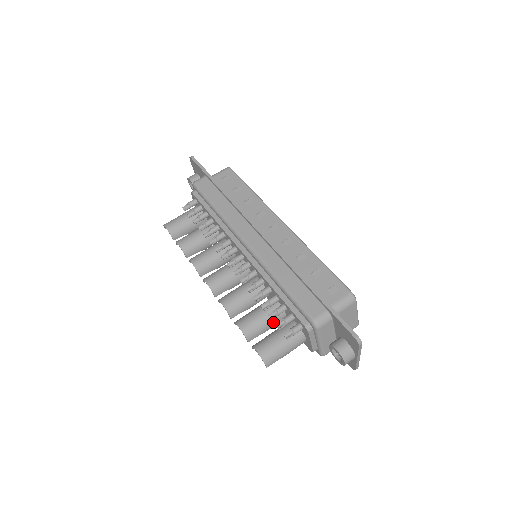
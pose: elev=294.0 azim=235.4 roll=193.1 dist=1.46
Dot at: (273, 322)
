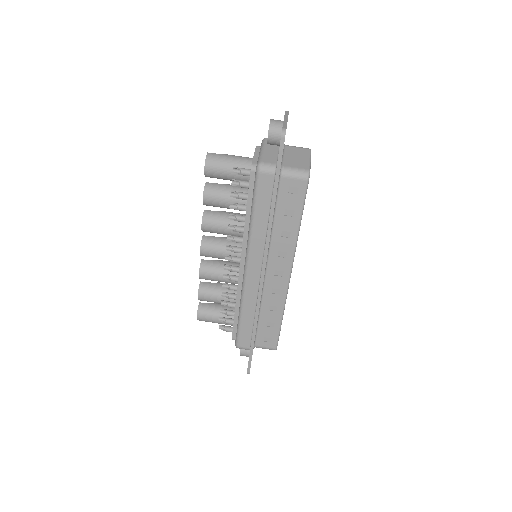
Dot at: occluded
